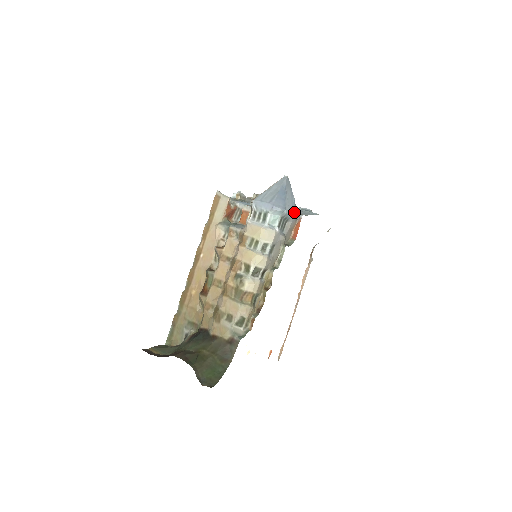
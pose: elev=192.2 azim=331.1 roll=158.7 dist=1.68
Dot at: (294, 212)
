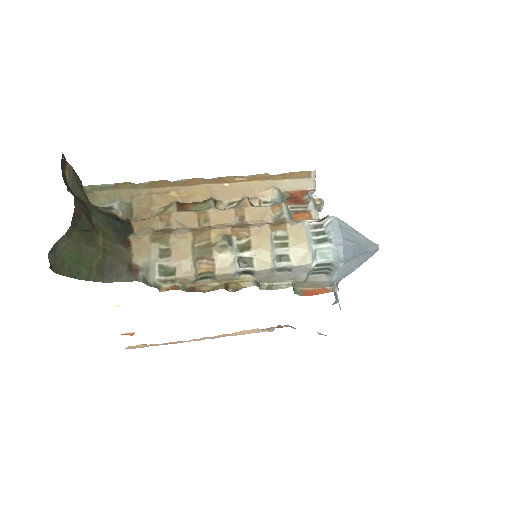
Dot at: (339, 278)
